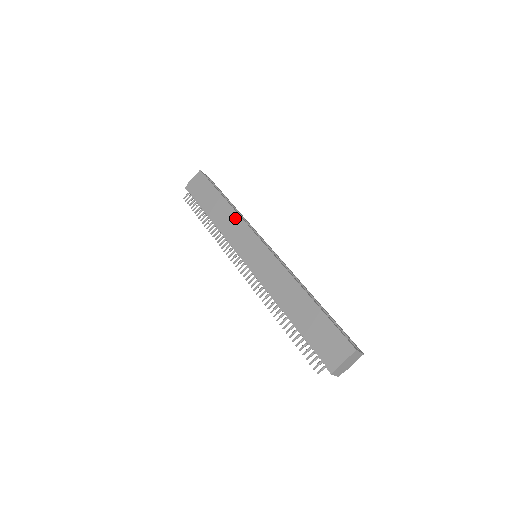
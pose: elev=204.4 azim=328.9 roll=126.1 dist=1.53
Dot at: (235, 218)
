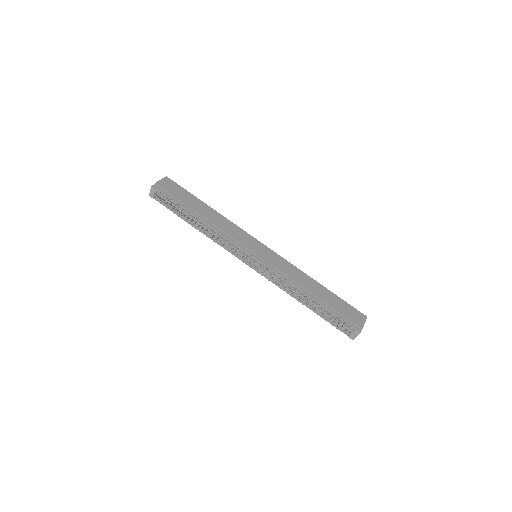
Dot at: (229, 223)
